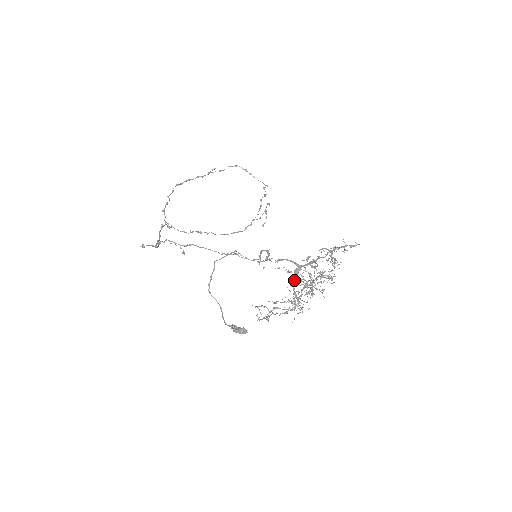
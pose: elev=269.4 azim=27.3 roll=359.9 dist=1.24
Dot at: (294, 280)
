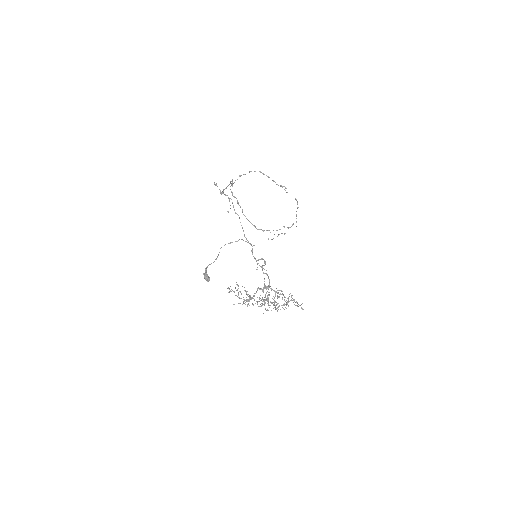
Dot at: (260, 289)
